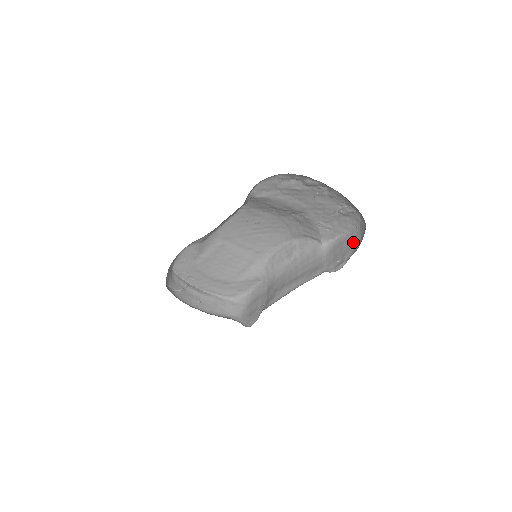
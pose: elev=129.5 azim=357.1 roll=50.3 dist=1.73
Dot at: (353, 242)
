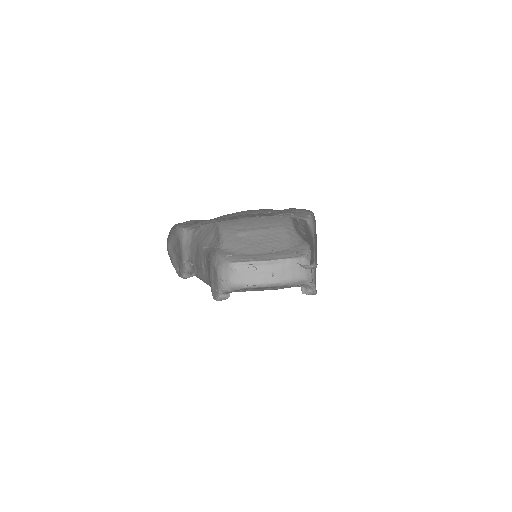
Dot at: occluded
